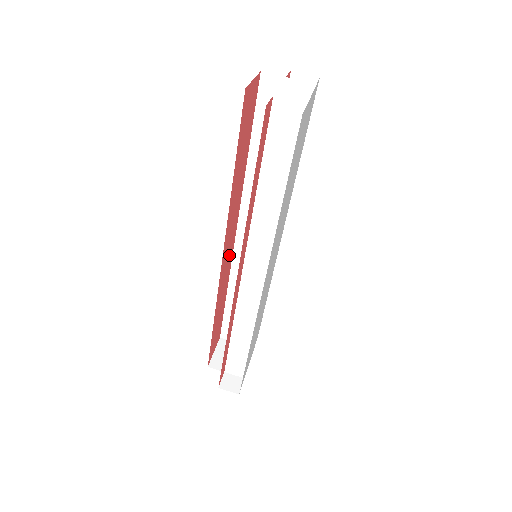
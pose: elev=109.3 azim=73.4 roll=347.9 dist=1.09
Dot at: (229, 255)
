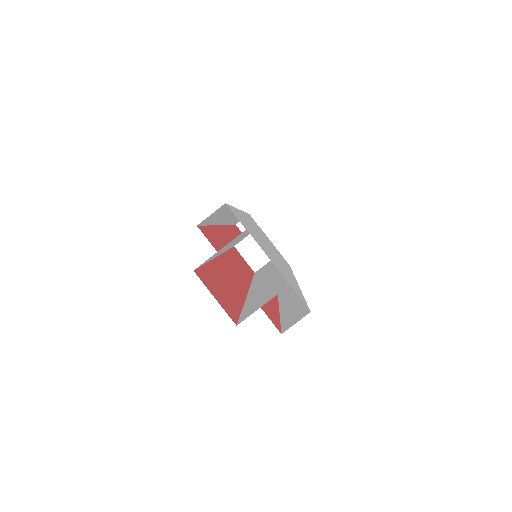
Dot at: (231, 265)
